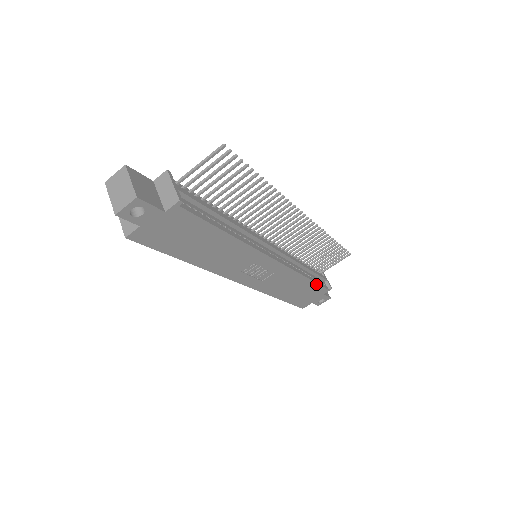
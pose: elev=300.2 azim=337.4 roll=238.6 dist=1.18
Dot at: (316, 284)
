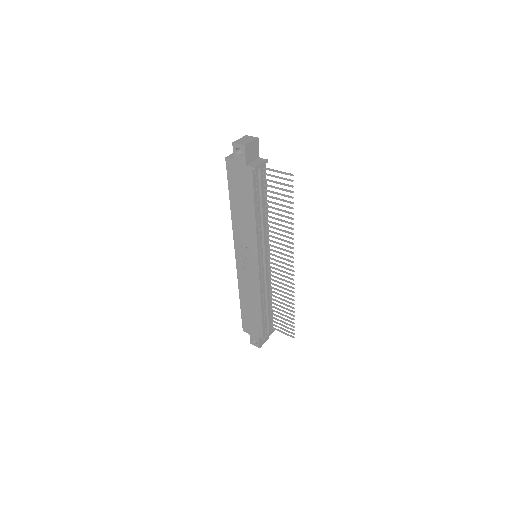
Dot at: (261, 320)
